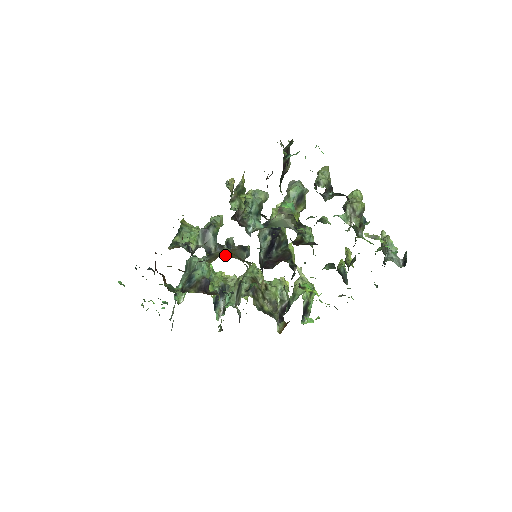
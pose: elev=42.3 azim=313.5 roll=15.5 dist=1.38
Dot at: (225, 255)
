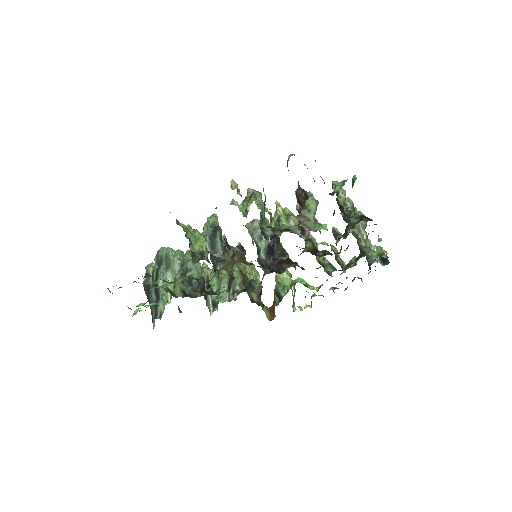
Dot at: (238, 261)
